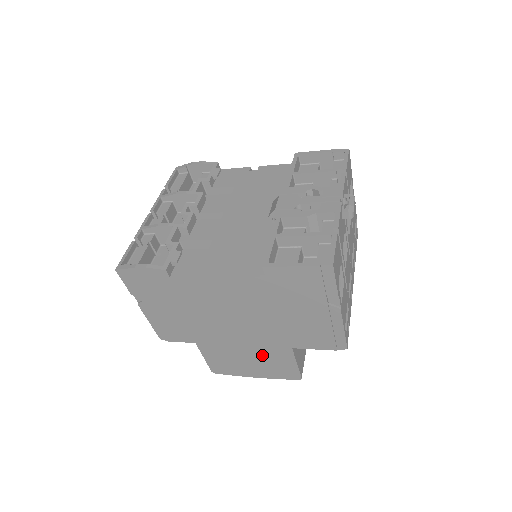
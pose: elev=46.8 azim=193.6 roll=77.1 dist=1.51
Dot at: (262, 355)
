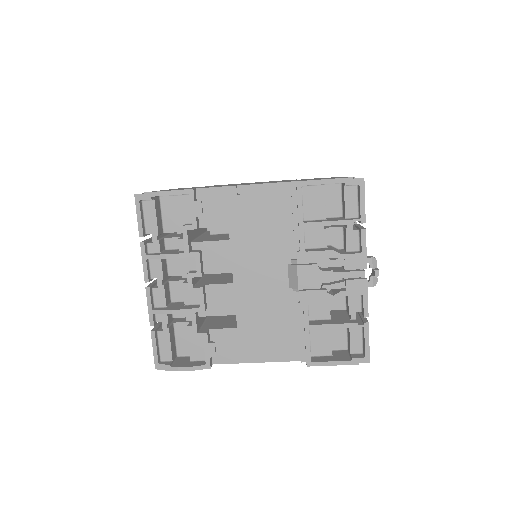
Dot at: occluded
